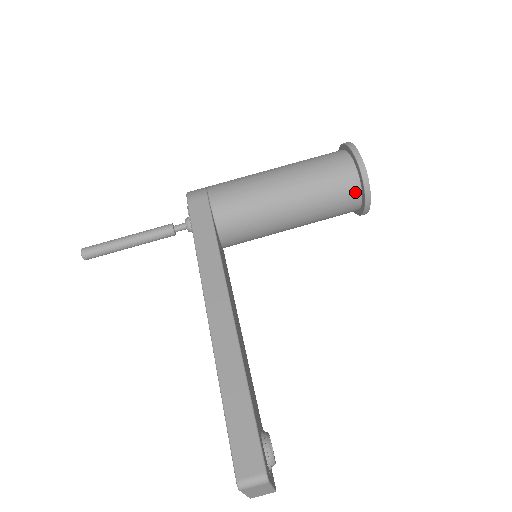
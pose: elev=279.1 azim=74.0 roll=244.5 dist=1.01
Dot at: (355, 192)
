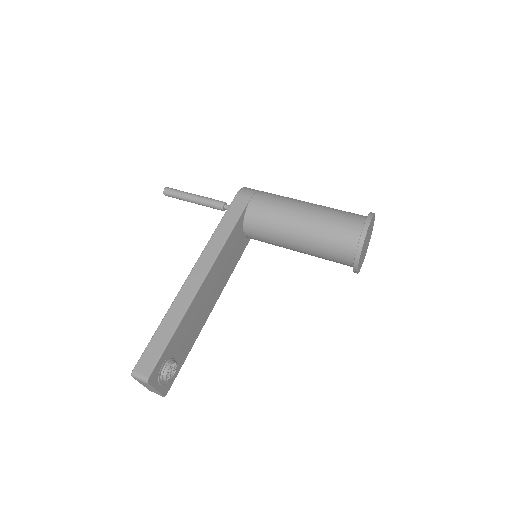
Dot at: (350, 253)
